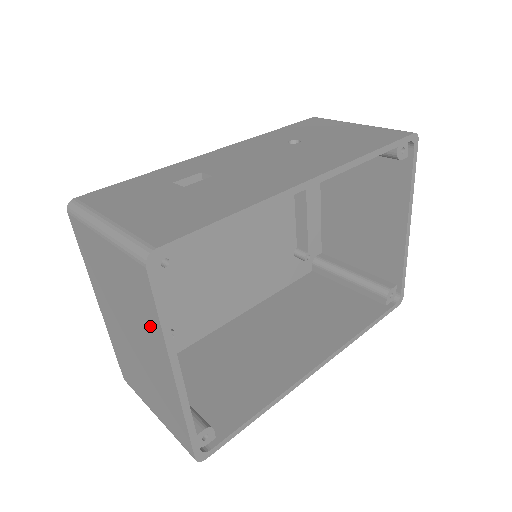
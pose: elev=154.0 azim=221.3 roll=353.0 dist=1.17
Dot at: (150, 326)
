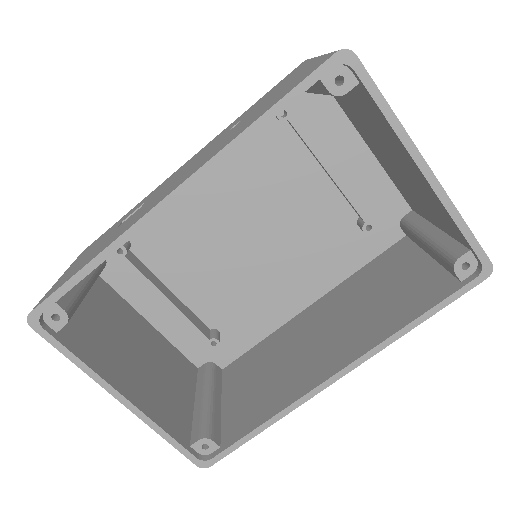
Dot at: occluded
